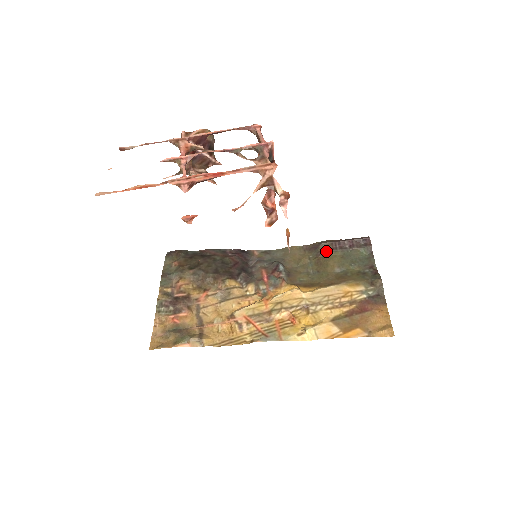
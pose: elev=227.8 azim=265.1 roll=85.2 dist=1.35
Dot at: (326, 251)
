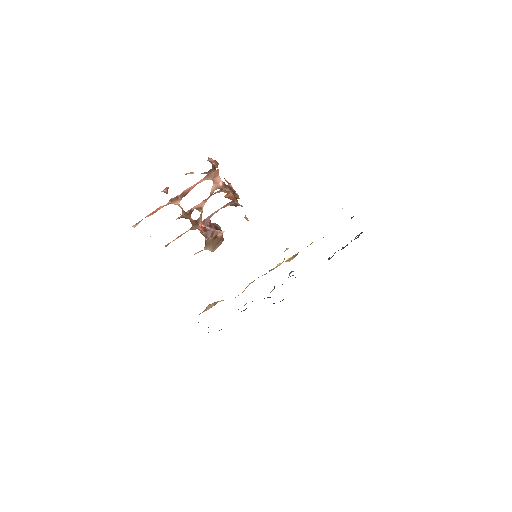
Dot at: occluded
